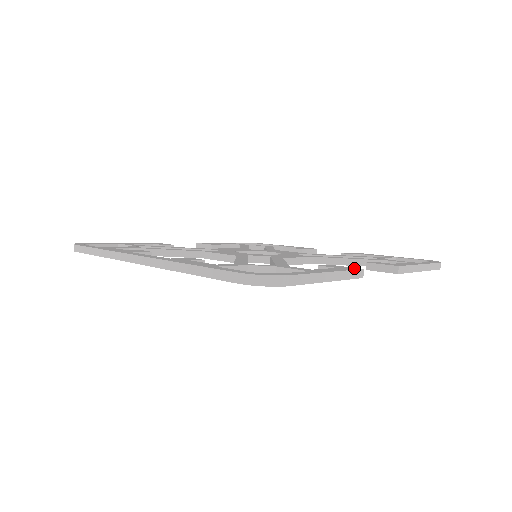
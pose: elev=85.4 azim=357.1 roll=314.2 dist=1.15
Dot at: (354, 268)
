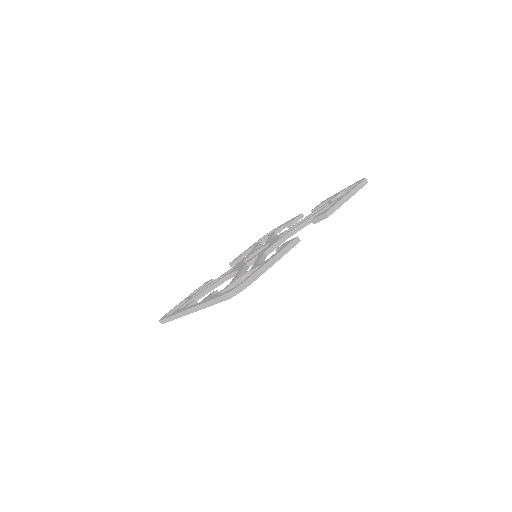
Dot at: (292, 239)
